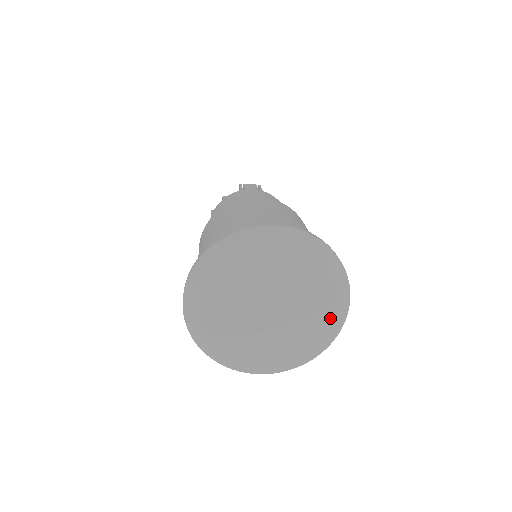
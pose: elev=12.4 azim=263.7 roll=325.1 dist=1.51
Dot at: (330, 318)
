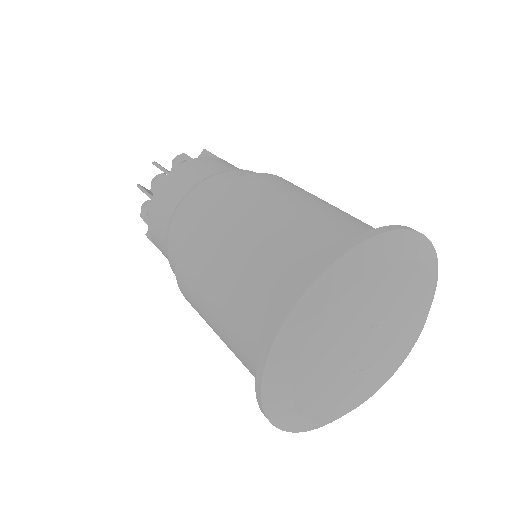
Dot at: (394, 372)
